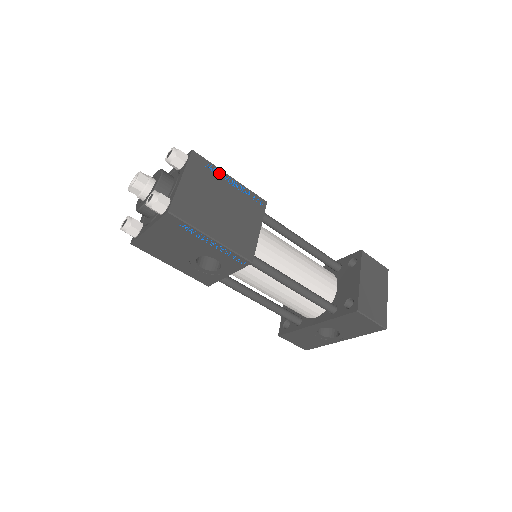
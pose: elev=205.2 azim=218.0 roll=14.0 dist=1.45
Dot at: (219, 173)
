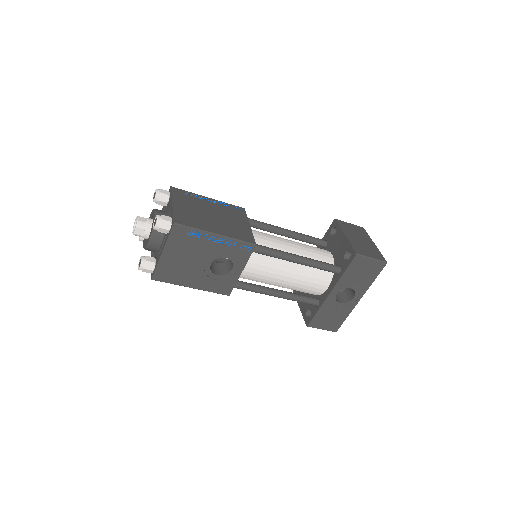
Dot at: (198, 197)
